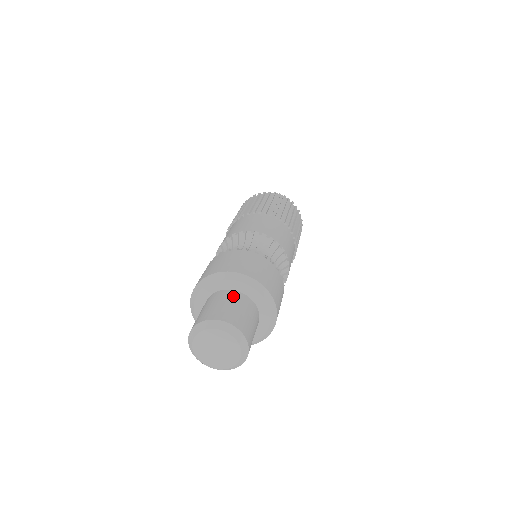
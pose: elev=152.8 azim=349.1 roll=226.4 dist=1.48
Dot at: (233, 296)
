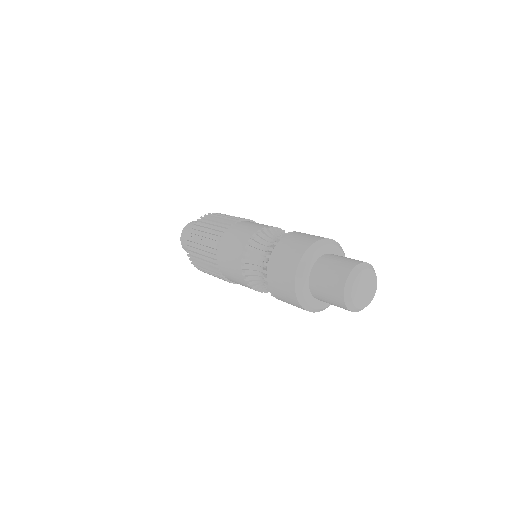
Dot at: (324, 261)
